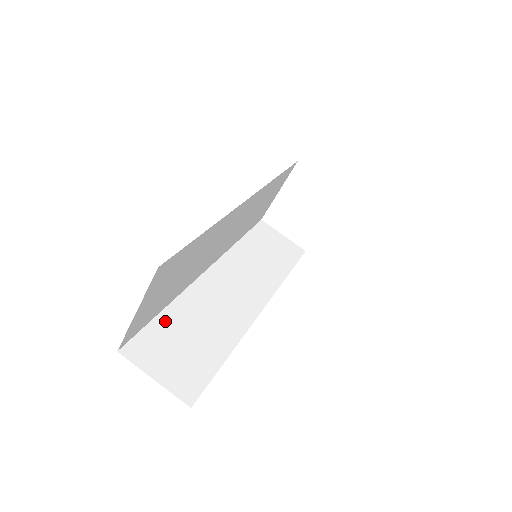
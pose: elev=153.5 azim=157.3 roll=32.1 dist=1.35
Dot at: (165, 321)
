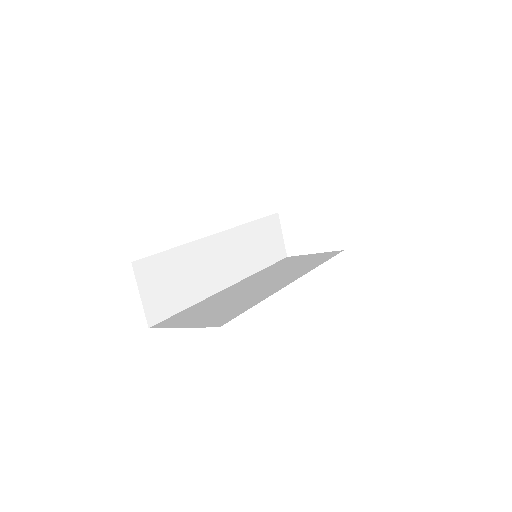
Dot at: (170, 257)
